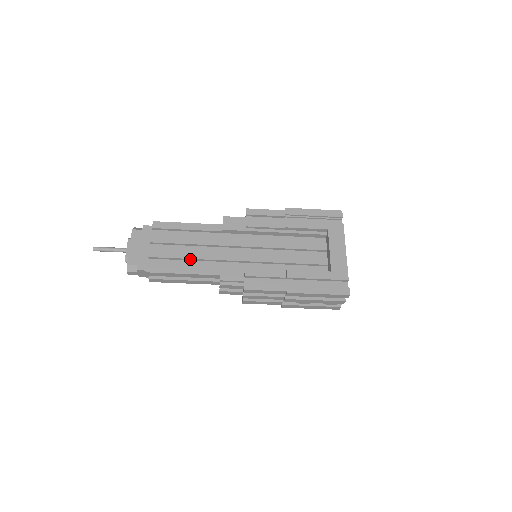
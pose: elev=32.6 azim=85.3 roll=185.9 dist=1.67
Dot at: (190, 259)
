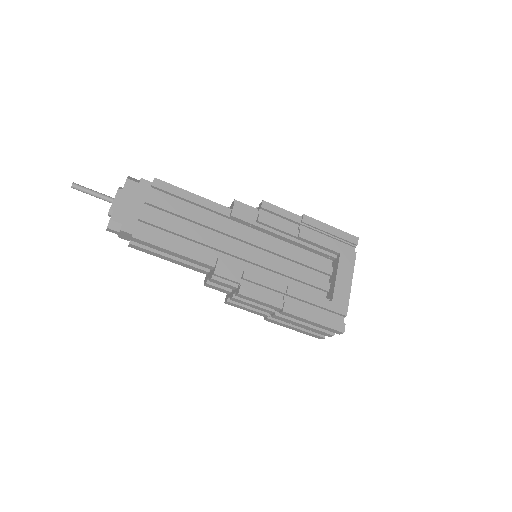
Dot at: (186, 237)
